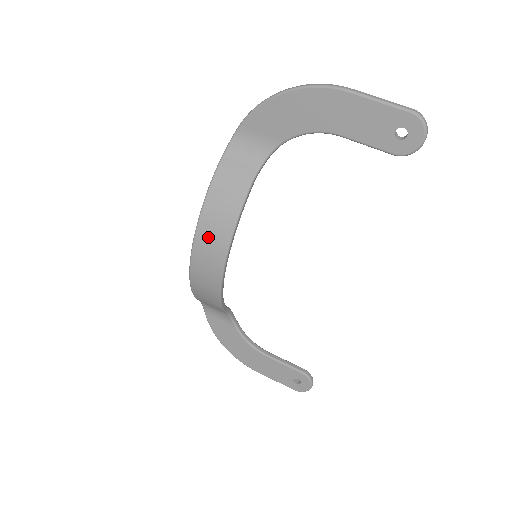
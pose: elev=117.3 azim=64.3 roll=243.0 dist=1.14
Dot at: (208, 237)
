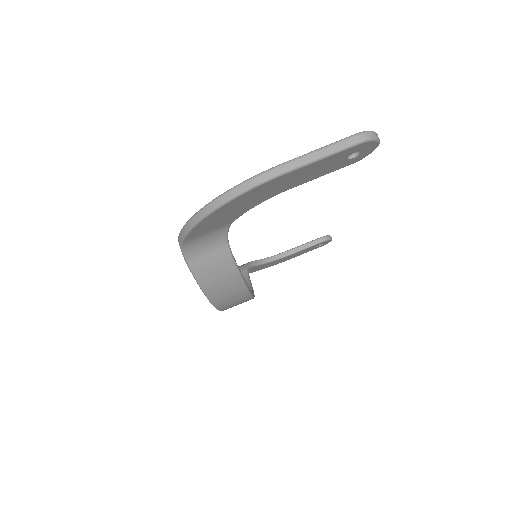
Dot at: (229, 302)
